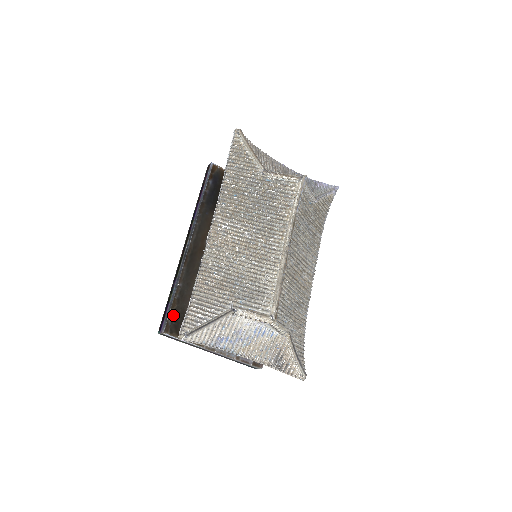
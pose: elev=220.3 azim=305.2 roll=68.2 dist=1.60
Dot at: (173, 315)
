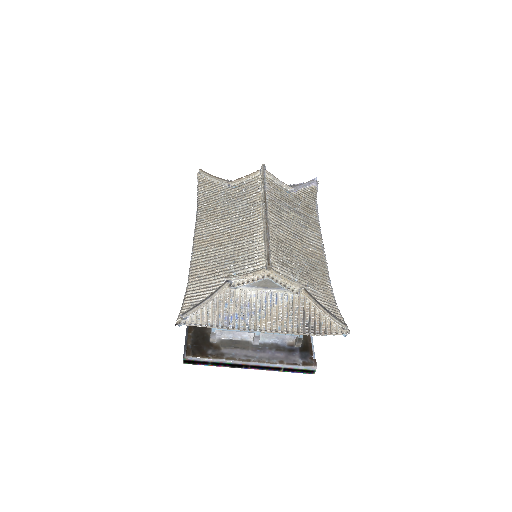
Dot at: (192, 339)
